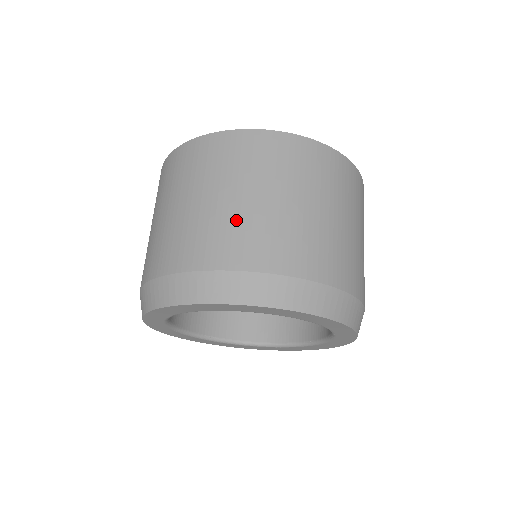
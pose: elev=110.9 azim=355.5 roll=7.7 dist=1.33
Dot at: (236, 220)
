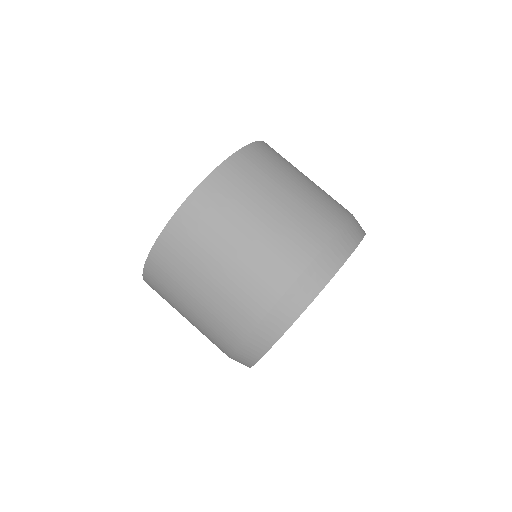
Dot at: (313, 196)
